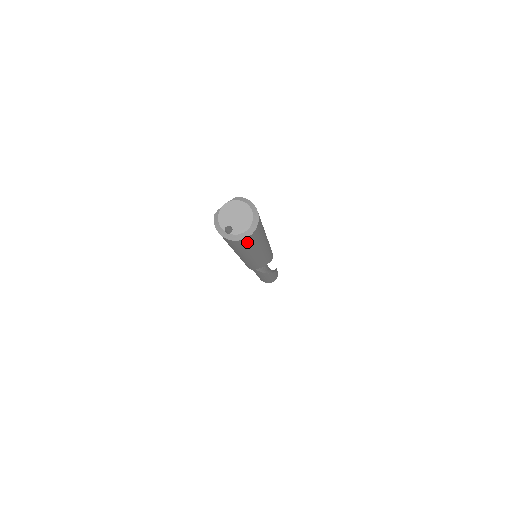
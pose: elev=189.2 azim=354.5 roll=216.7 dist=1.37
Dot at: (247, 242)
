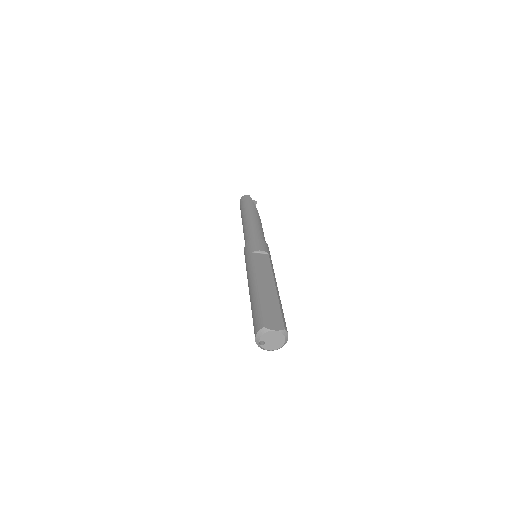
Dot at: occluded
